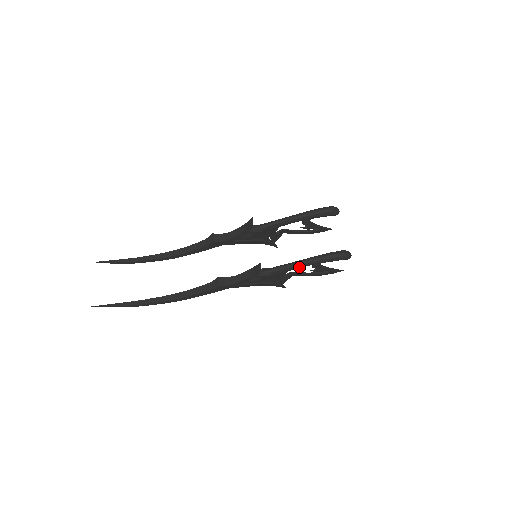
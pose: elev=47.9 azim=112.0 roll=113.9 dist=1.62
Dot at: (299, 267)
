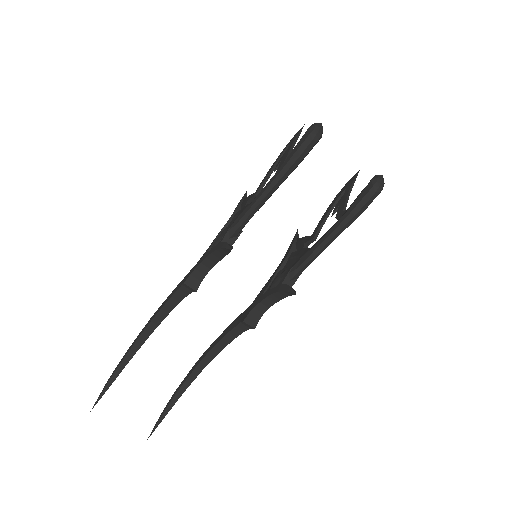
Dot at: (330, 243)
